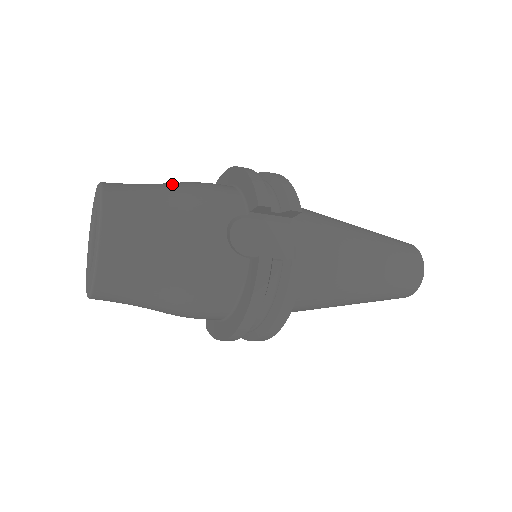
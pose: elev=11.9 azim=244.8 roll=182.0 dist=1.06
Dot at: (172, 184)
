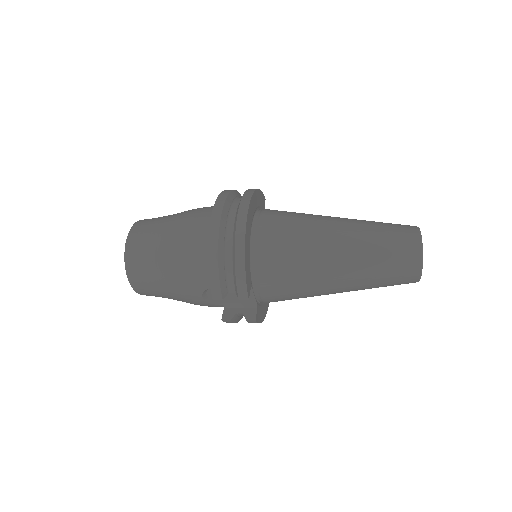
Dot at: (166, 251)
